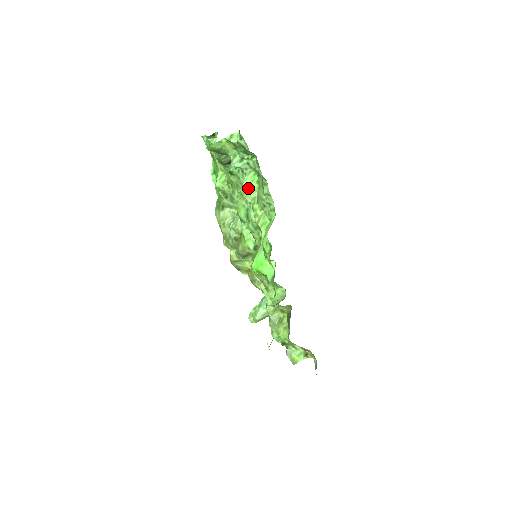
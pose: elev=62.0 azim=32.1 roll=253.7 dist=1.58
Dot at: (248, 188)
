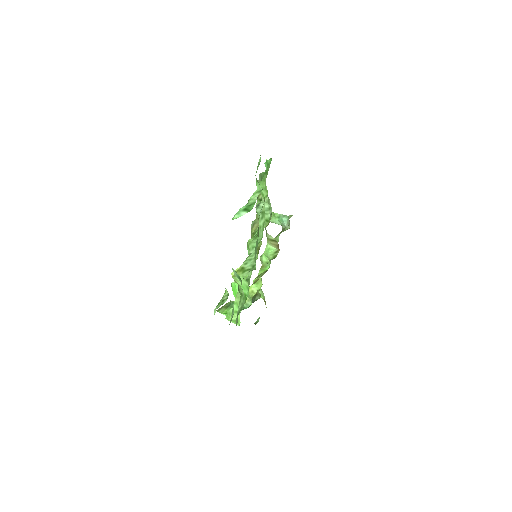
Dot at: (238, 284)
